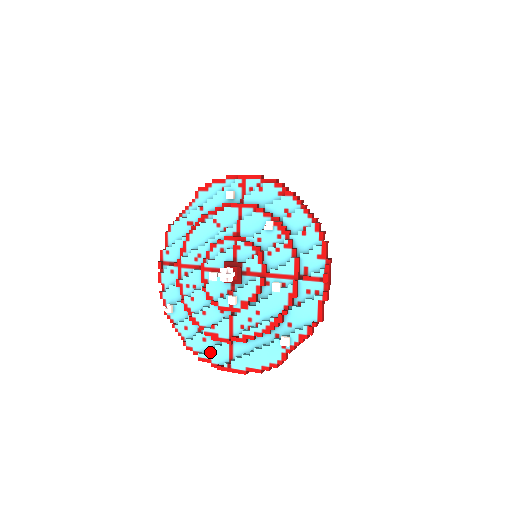
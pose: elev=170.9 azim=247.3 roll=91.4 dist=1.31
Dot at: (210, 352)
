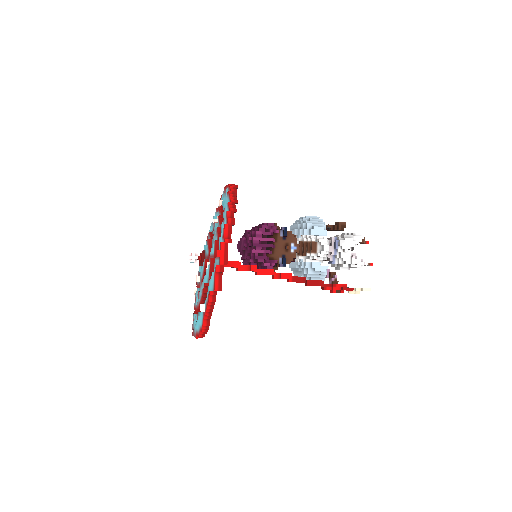
Dot at: (194, 322)
